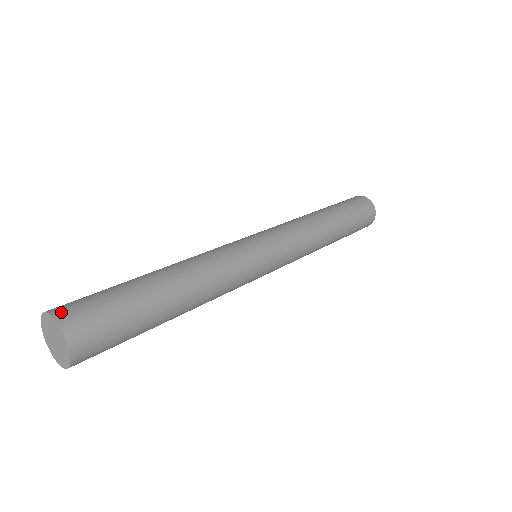
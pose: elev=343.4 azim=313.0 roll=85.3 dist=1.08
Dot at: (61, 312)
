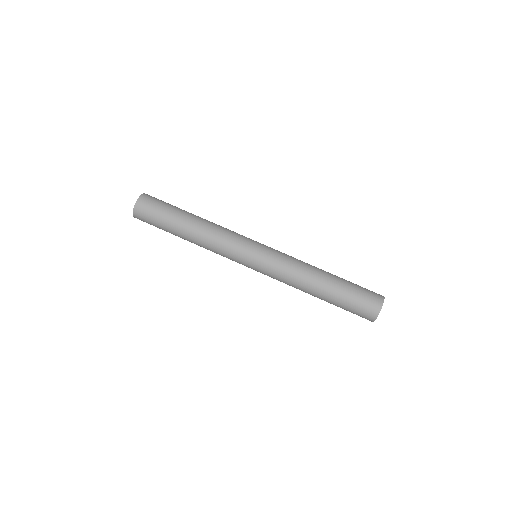
Dot at: occluded
